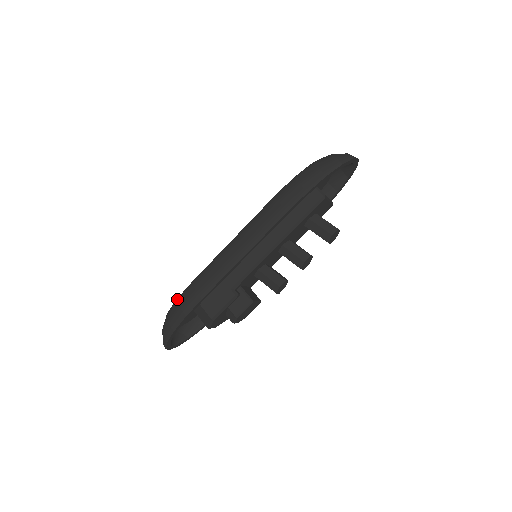
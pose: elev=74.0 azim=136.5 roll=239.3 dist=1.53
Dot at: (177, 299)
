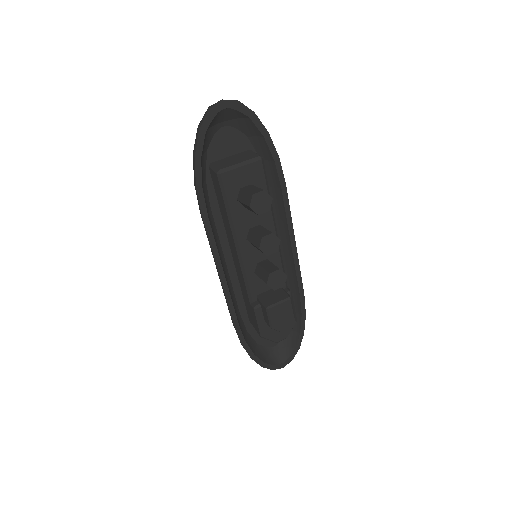
Dot at: occluded
